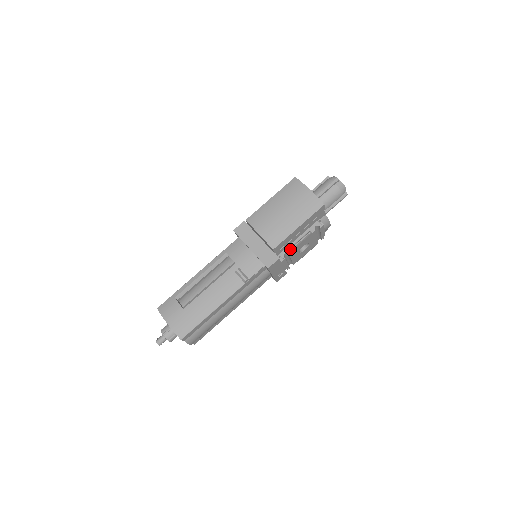
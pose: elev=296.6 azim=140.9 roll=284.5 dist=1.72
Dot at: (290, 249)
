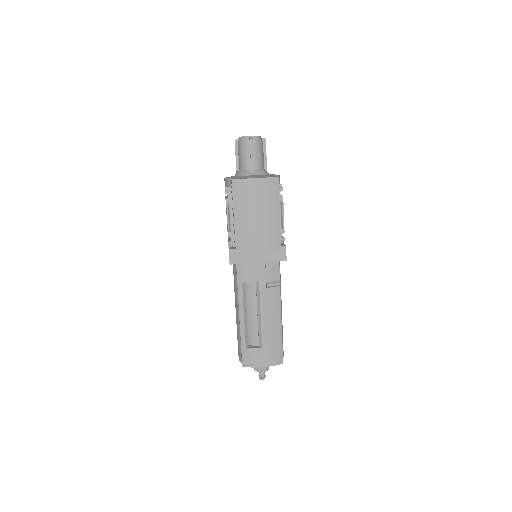
Dot at: (282, 229)
